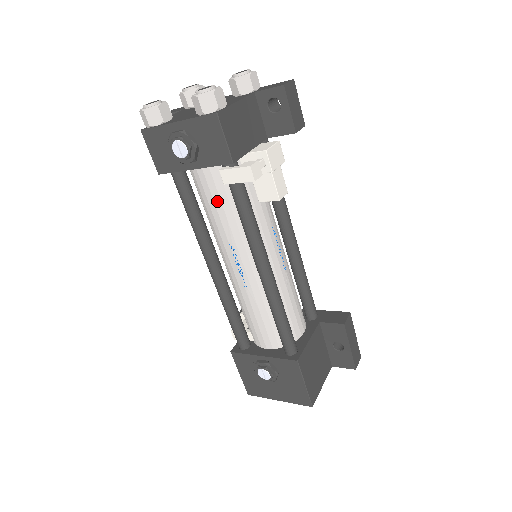
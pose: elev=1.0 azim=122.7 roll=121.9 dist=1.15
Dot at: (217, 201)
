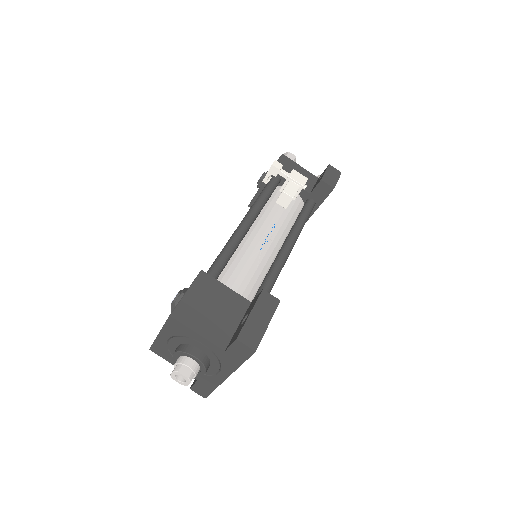
Dot at: occluded
